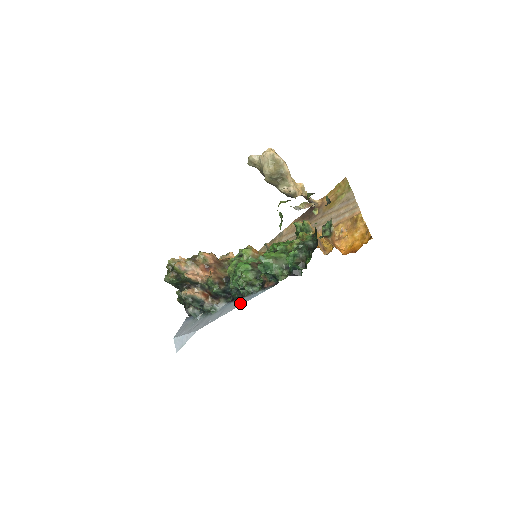
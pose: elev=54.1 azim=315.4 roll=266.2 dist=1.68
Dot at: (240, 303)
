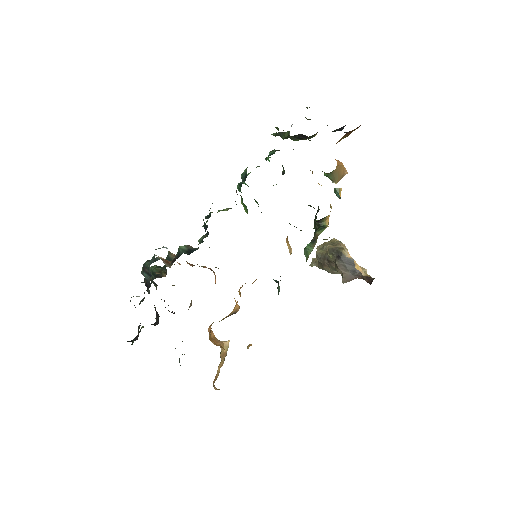
Dot at: occluded
